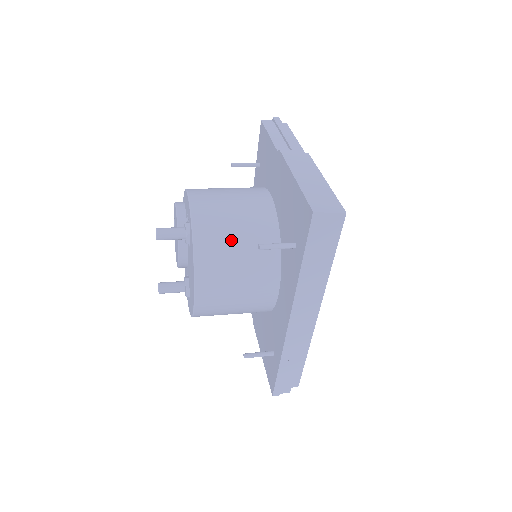
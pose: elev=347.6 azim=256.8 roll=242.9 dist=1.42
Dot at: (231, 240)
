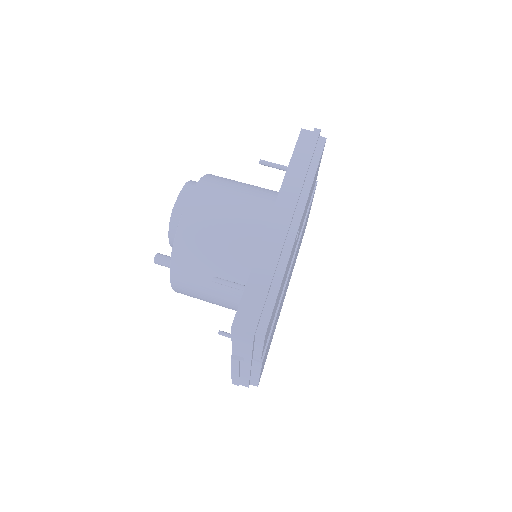
Dot at: occluded
